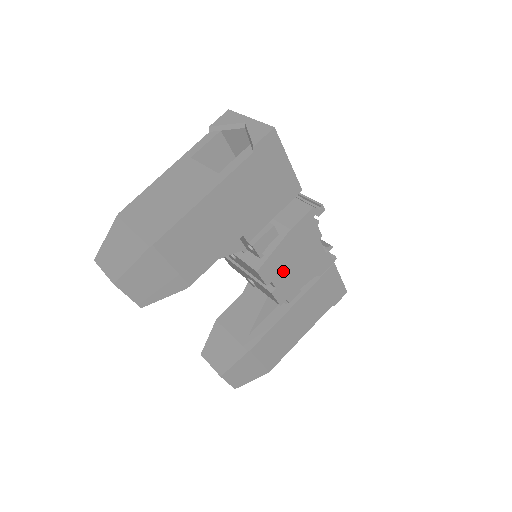
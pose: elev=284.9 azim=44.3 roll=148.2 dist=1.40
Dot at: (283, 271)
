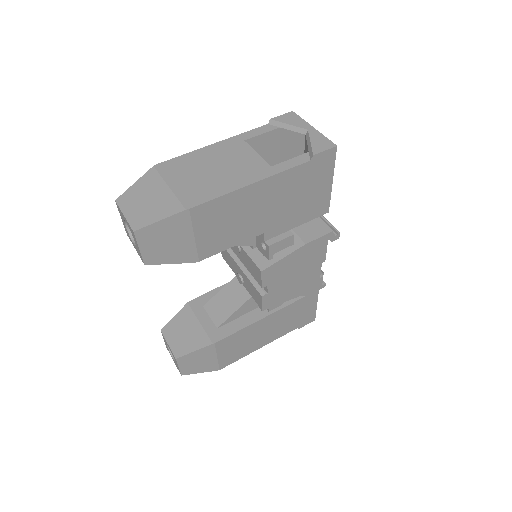
Dot at: (281, 280)
